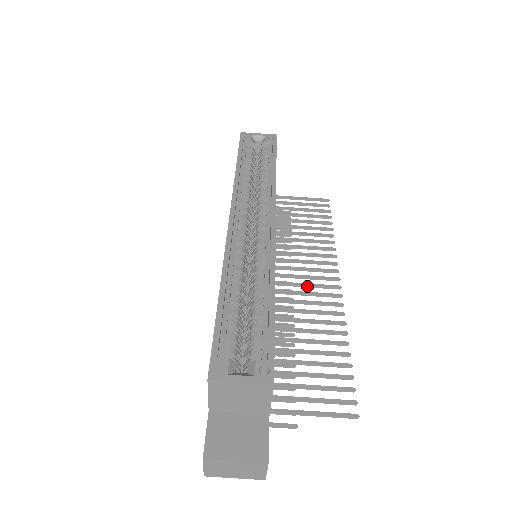
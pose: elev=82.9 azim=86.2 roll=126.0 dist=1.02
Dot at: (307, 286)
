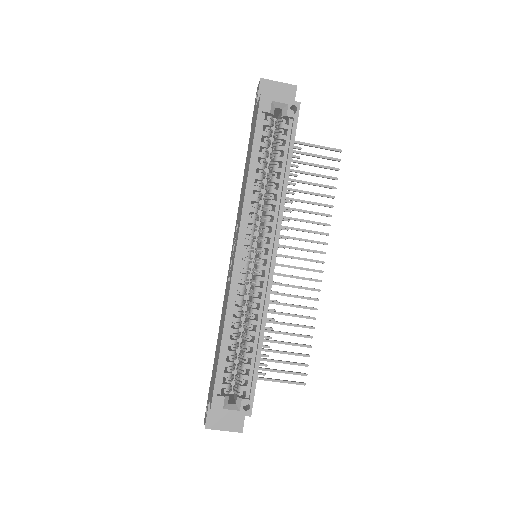
Dot at: (295, 268)
